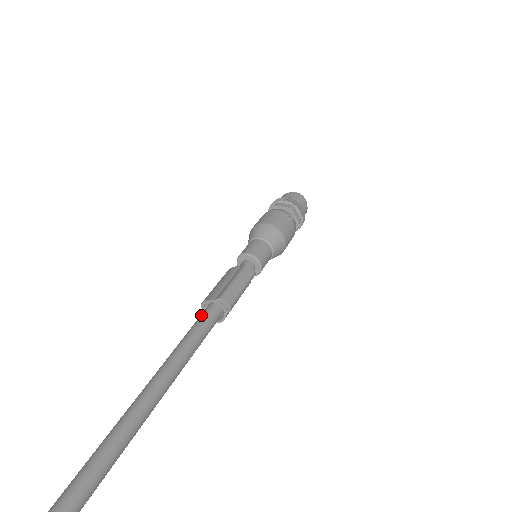
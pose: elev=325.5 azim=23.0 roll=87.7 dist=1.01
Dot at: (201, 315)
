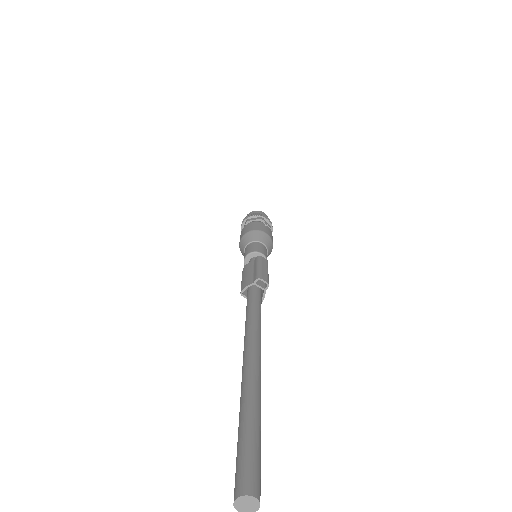
Dot at: (248, 296)
